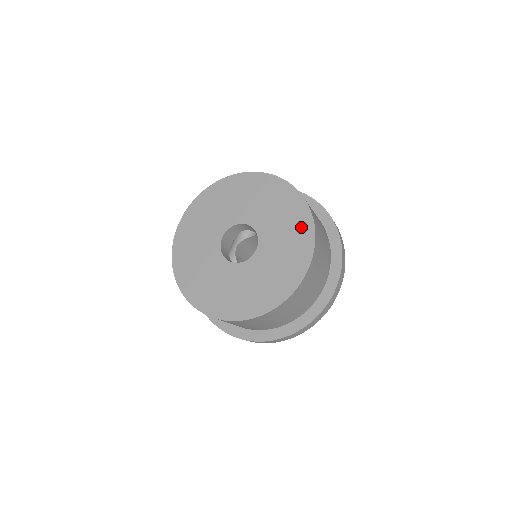
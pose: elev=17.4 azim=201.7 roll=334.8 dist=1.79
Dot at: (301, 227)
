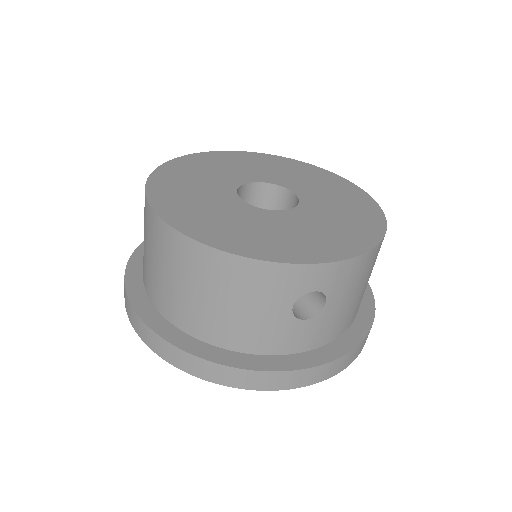
Dot at: (307, 169)
